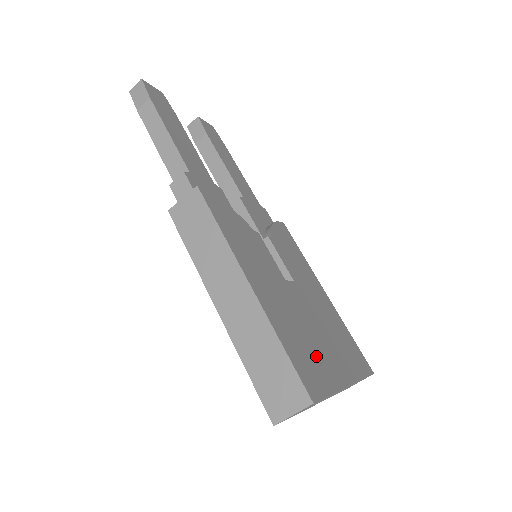
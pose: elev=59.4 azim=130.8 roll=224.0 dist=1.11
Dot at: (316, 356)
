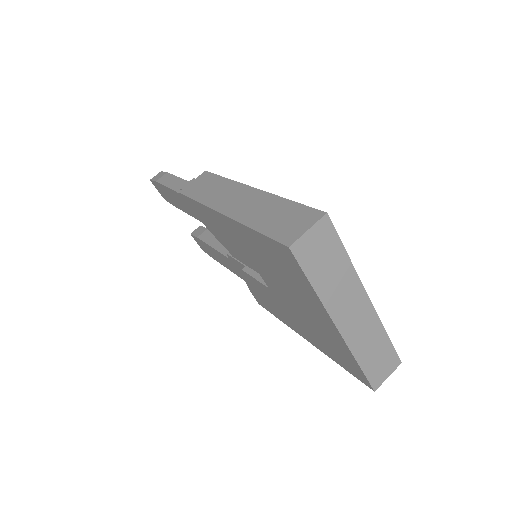
Dot at: occluded
